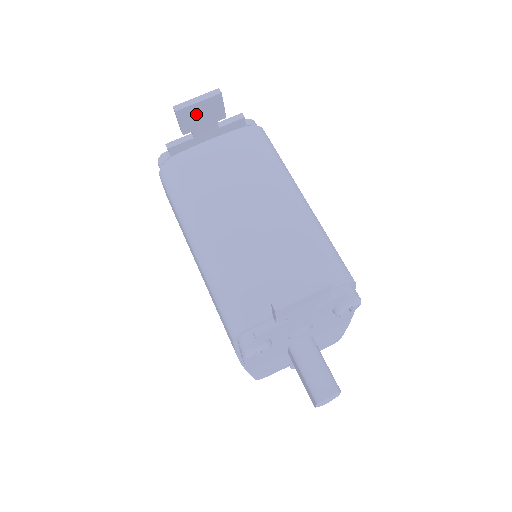
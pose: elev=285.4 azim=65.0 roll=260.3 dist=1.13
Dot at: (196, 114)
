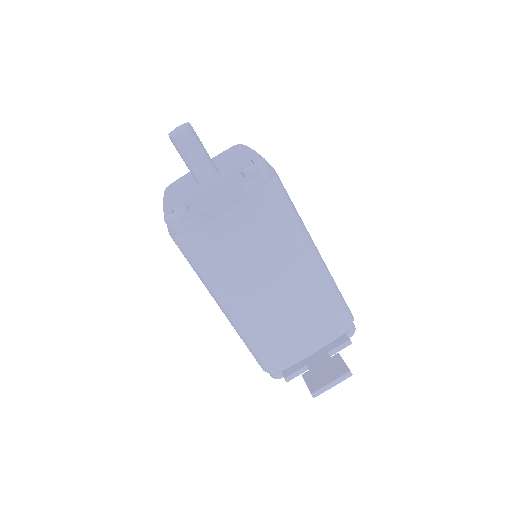
Dot at: occluded
